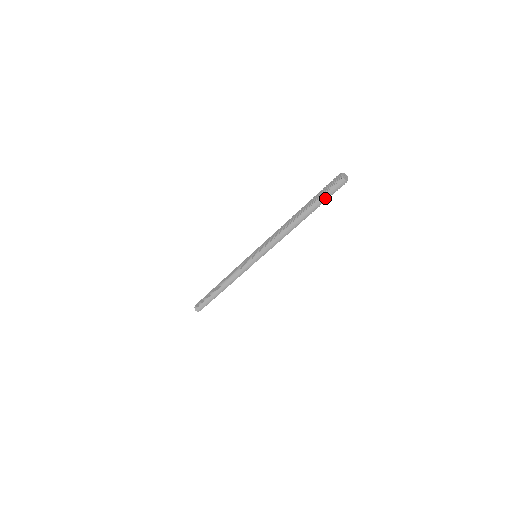
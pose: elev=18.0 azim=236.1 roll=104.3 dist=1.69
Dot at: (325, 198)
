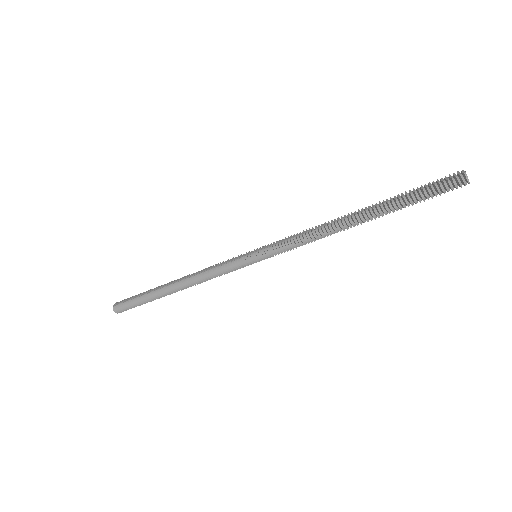
Dot at: (419, 197)
